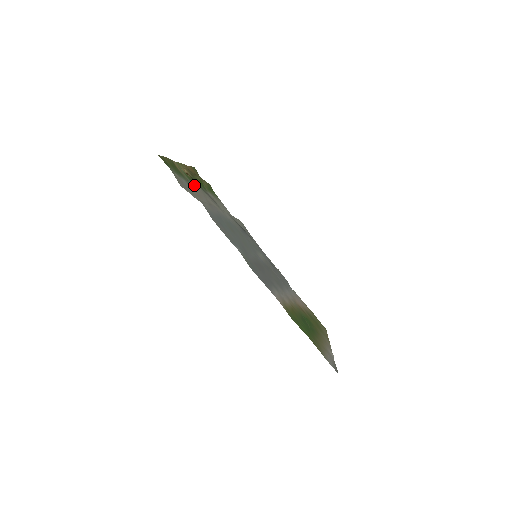
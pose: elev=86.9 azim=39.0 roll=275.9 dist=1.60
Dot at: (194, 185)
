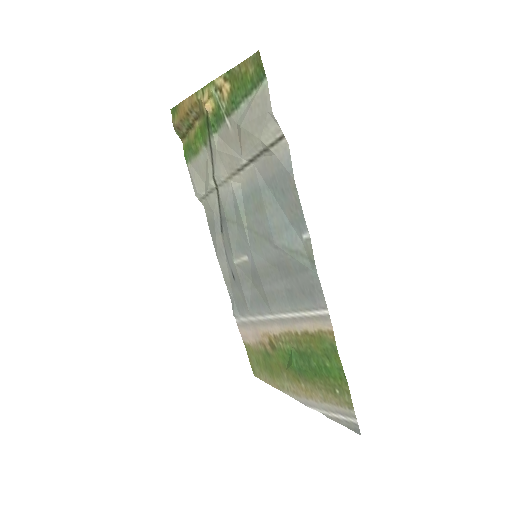
Dot at: (225, 126)
